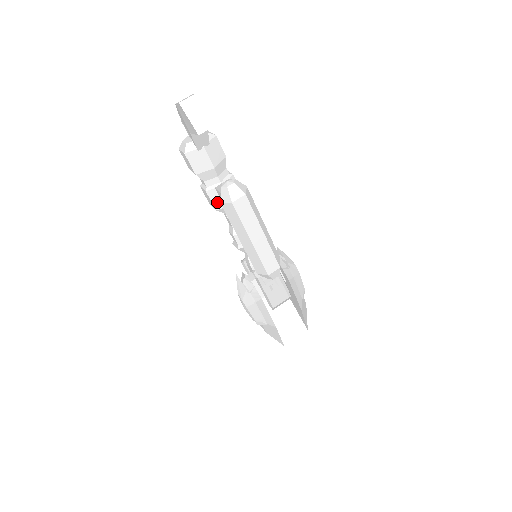
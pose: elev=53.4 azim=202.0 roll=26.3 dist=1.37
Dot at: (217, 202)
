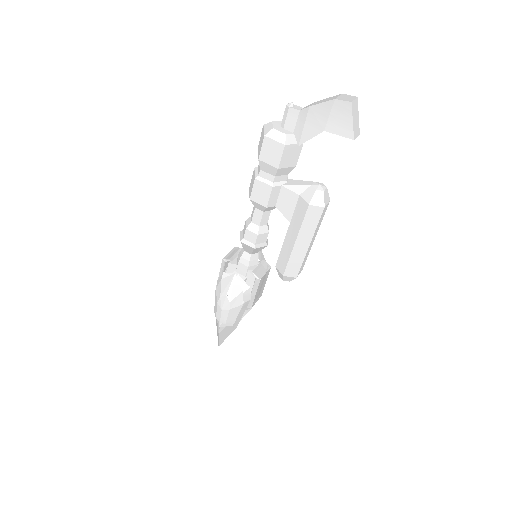
Dot at: (273, 200)
